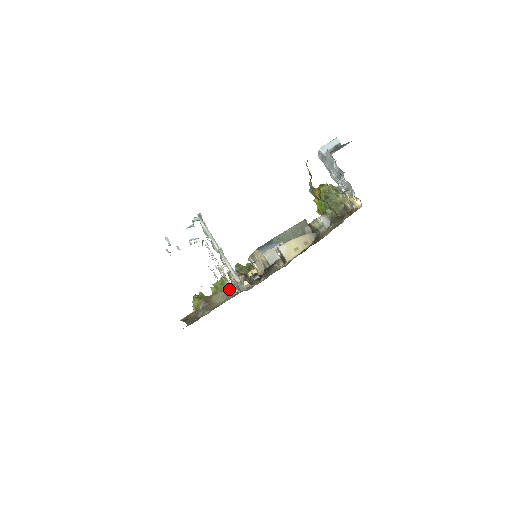
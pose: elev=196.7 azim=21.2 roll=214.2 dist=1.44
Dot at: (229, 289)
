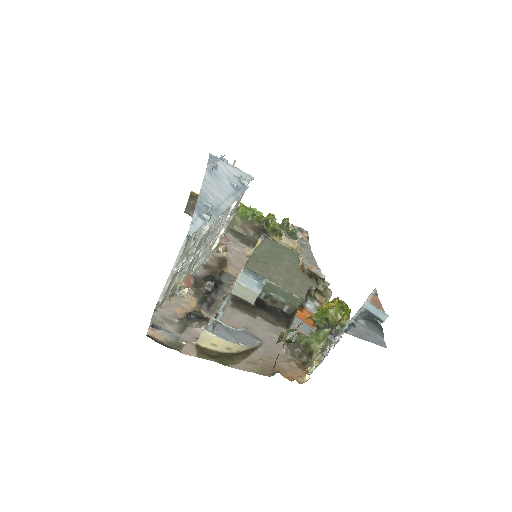
Dot at: (242, 223)
